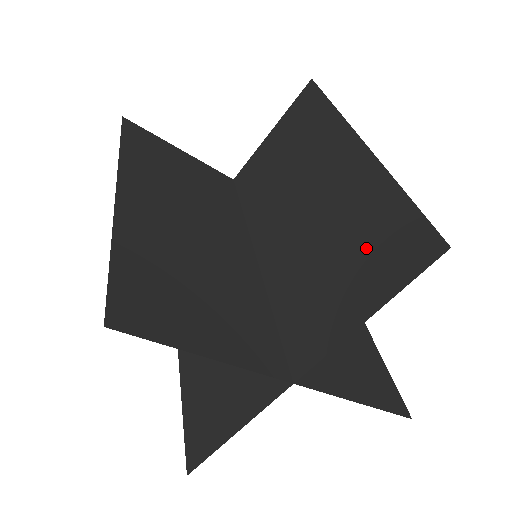
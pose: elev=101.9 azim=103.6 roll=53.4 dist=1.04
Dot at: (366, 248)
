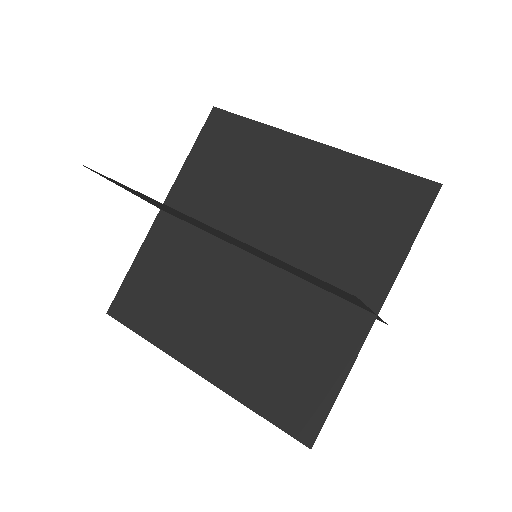
Dot at: (377, 207)
